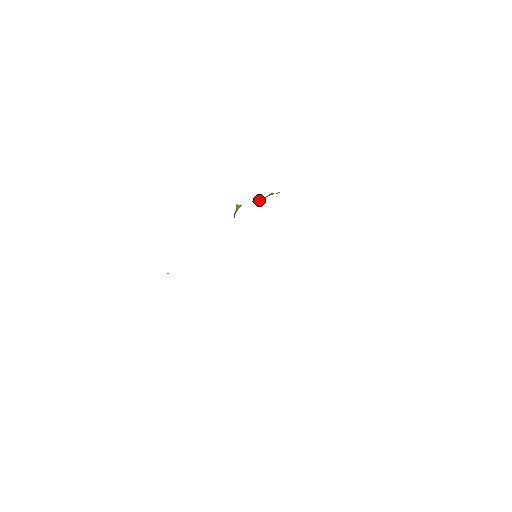
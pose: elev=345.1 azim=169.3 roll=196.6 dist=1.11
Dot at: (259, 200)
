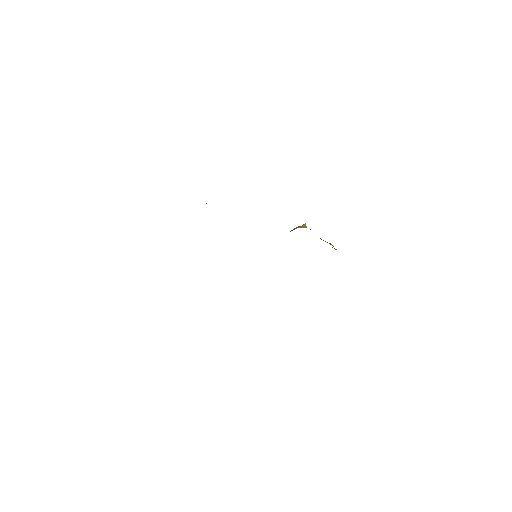
Dot at: (321, 239)
